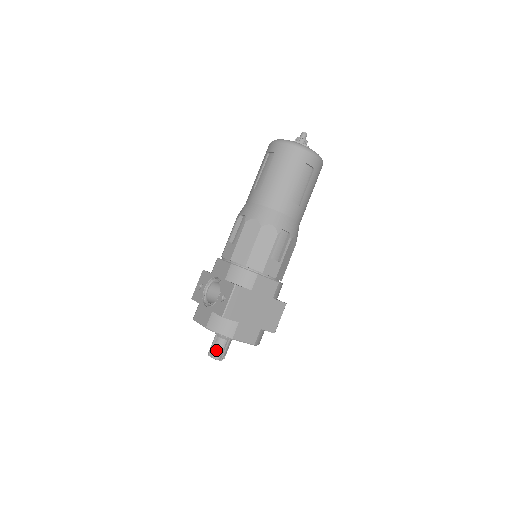
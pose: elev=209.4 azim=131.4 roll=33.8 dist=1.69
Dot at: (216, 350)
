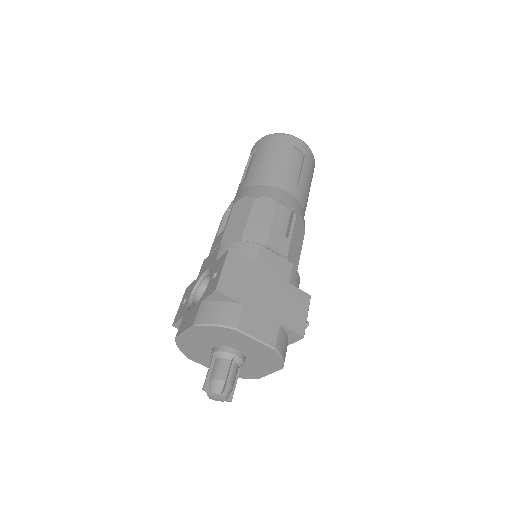
Dot at: (215, 377)
